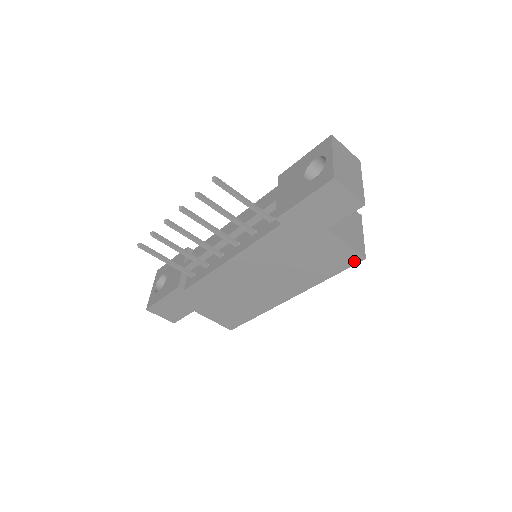
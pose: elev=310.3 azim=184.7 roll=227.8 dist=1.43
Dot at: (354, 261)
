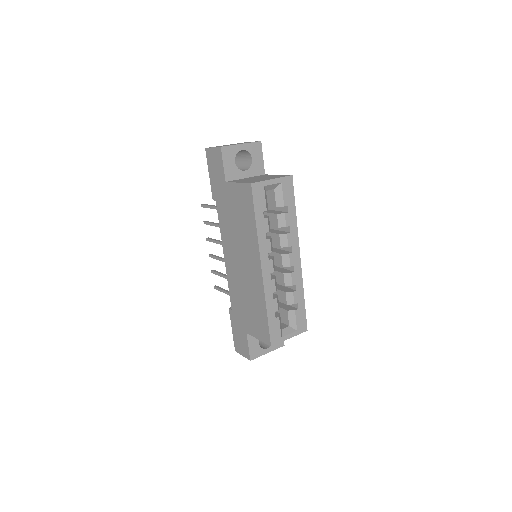
Dot at: (250, 192)
